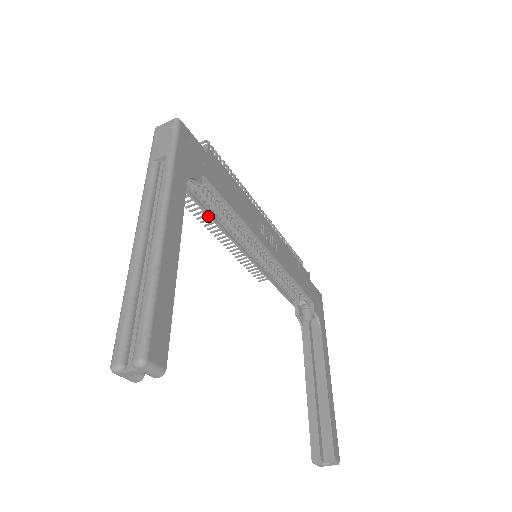
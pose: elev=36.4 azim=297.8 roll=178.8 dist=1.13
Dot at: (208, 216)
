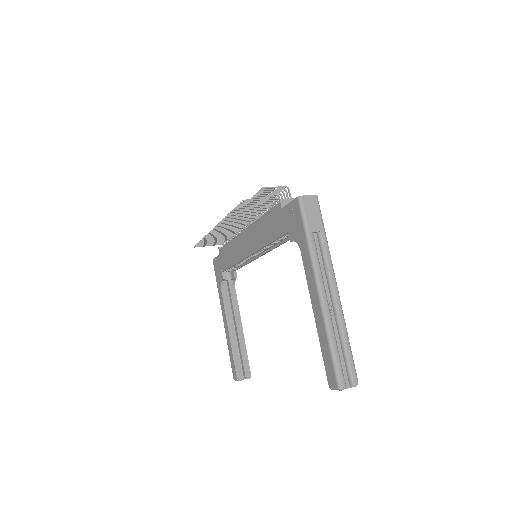
Dot at: (271, 242)
